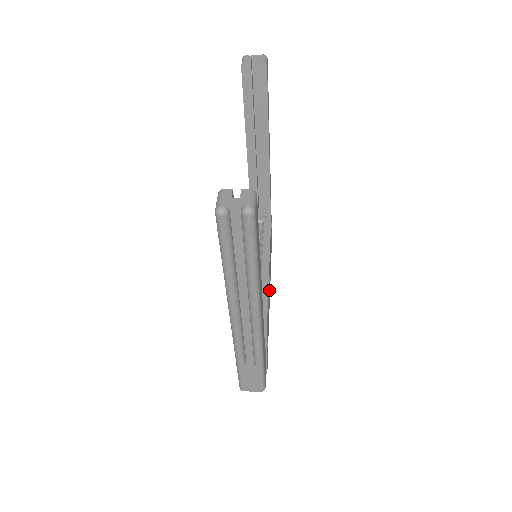
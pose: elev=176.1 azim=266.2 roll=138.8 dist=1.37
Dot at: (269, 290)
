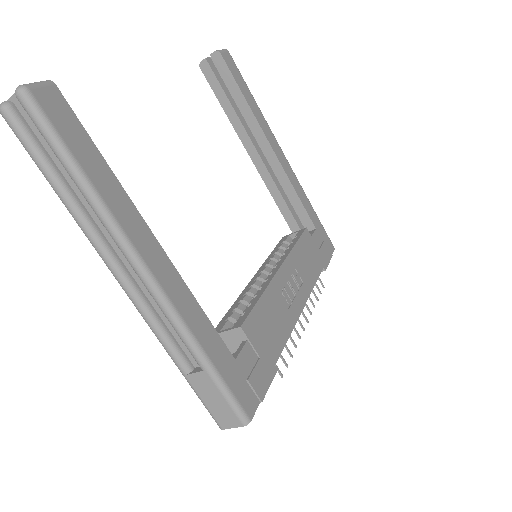
Dot at: (289, 300)
